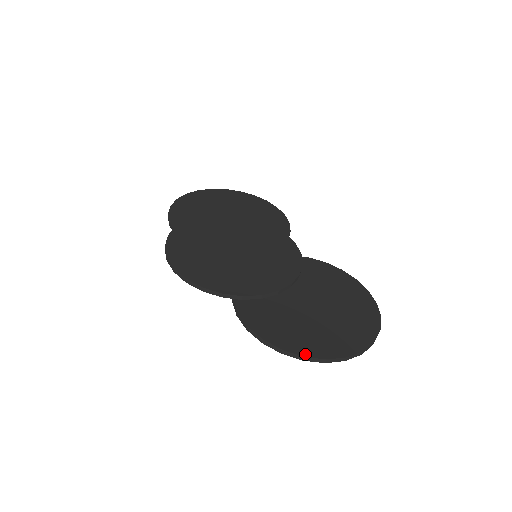
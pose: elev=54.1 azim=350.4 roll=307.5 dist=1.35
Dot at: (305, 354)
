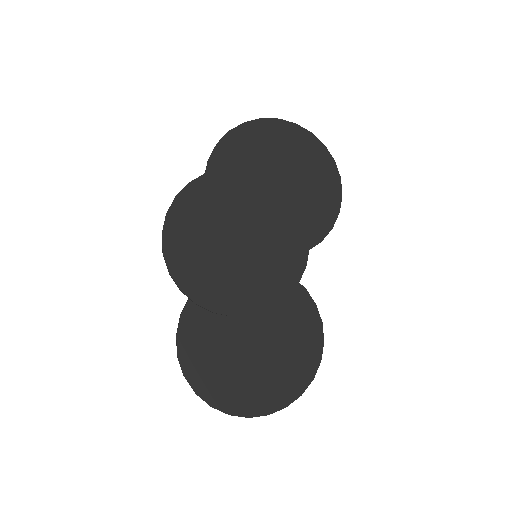
Dot at: (198, 392)
